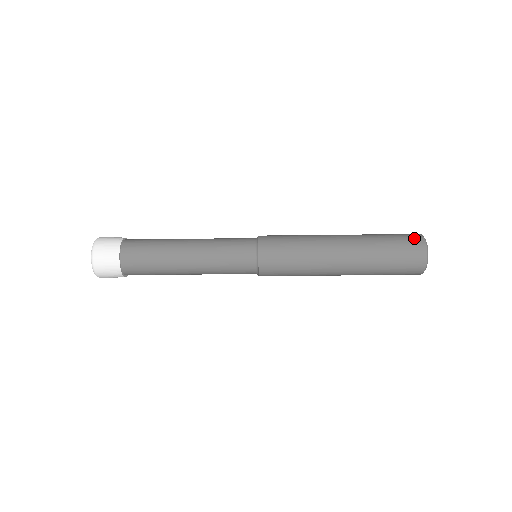
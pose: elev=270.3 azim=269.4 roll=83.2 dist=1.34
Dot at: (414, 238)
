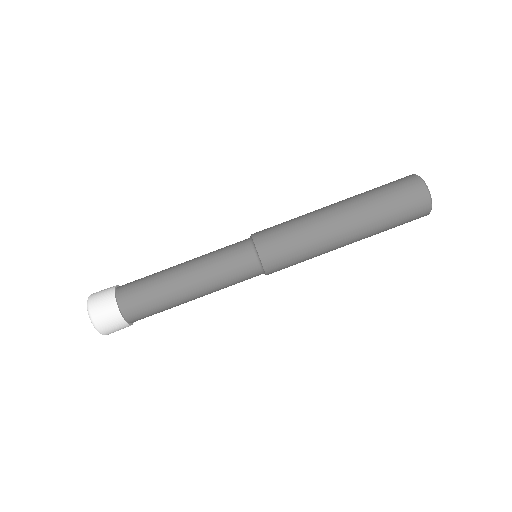
Dot at: (404, 177)
